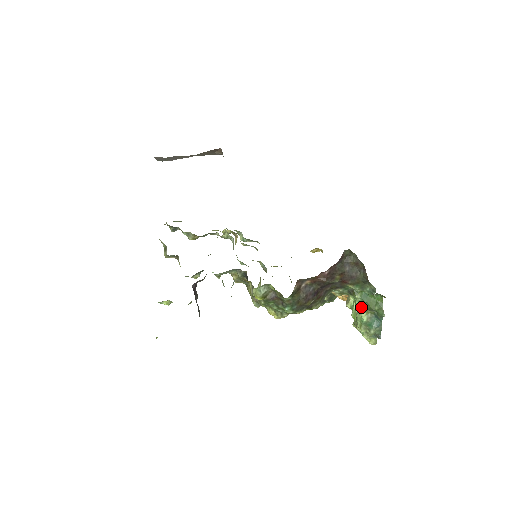
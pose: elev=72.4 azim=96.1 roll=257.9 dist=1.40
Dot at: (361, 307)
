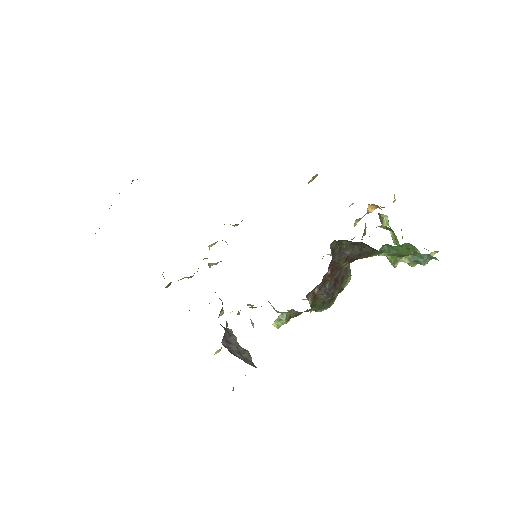
Dot at: (394, 258)
